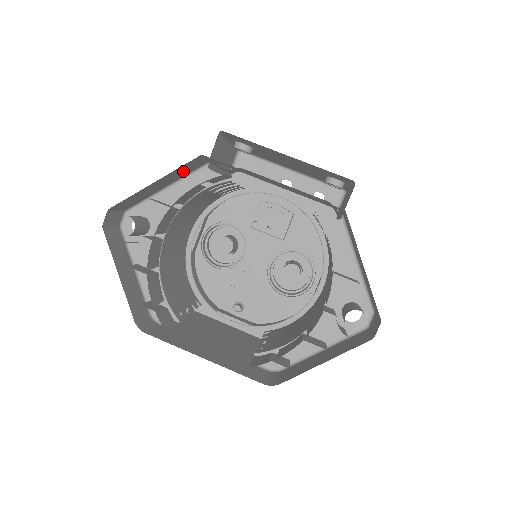
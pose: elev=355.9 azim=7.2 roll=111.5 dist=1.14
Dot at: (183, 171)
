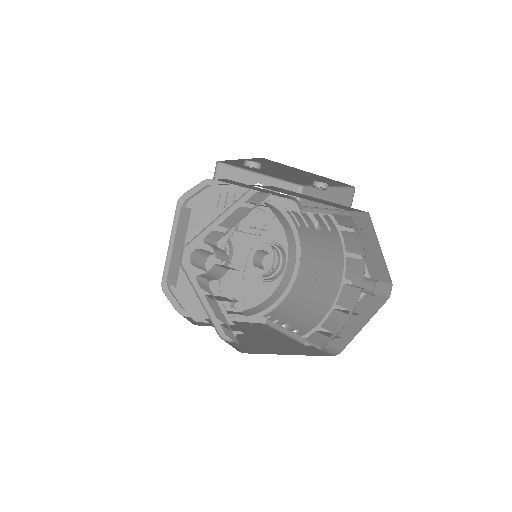
Dot at: occluded
